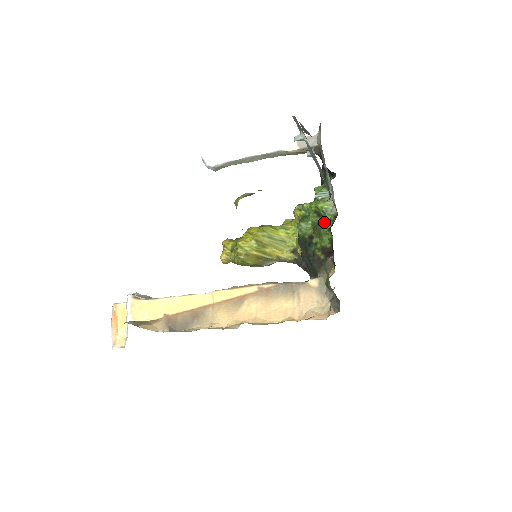
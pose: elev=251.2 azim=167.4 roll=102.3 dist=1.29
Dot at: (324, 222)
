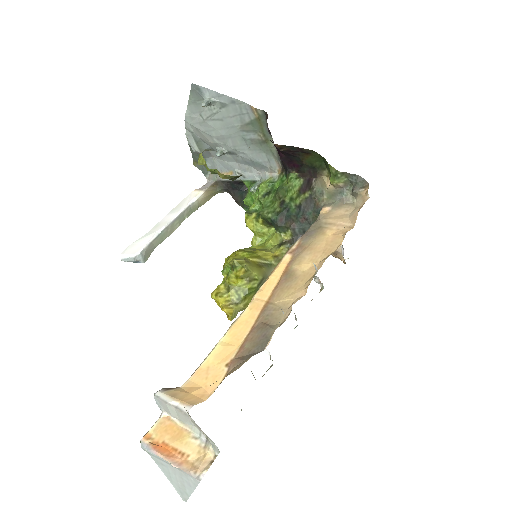
Dot at: (278, 186)
